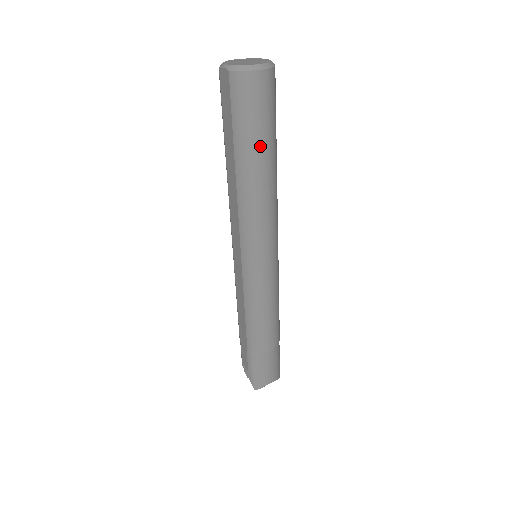
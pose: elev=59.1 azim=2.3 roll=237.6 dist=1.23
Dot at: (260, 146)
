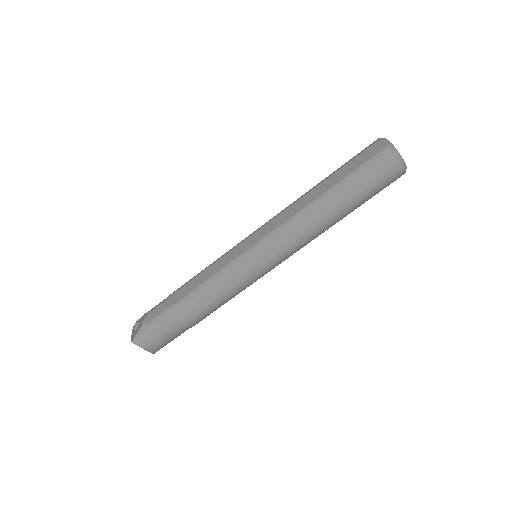
Dot at: (353, 199)
